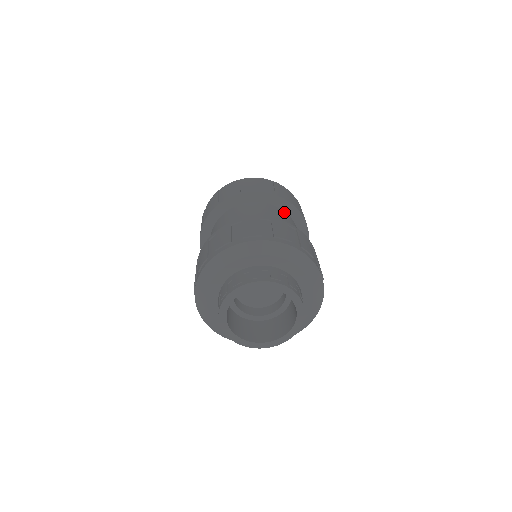
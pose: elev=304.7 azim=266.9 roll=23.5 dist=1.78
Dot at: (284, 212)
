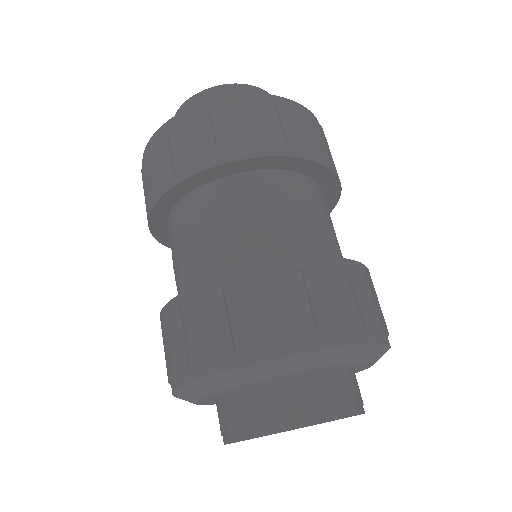
Dot at: (304, 178)
